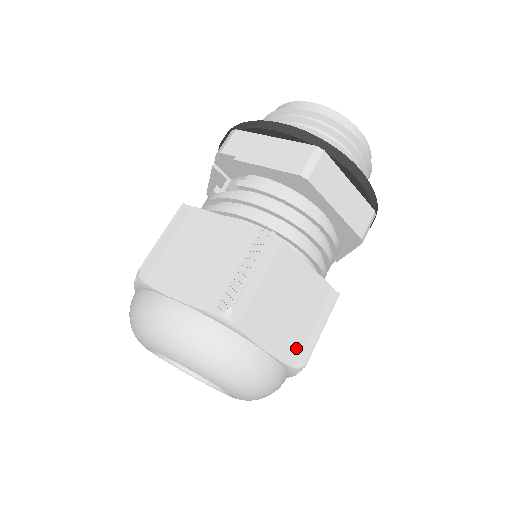
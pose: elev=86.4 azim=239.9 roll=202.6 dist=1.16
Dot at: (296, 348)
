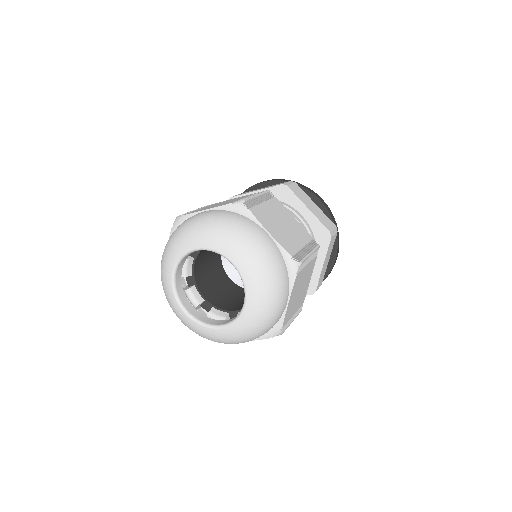
Dot at: (292, 248)
